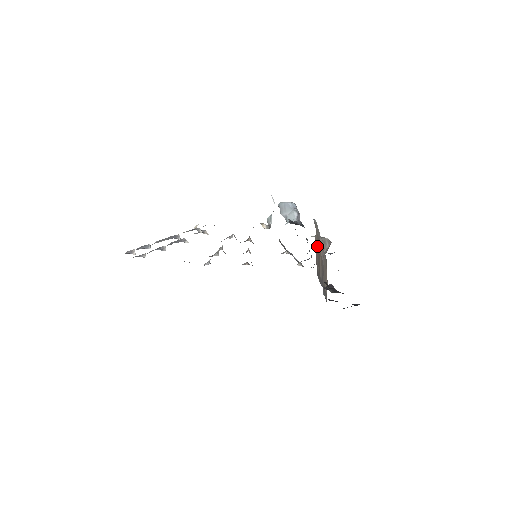
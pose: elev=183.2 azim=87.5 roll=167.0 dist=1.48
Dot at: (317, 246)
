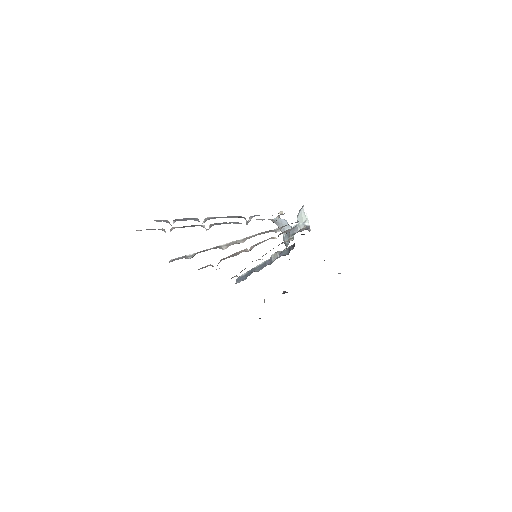
Dot at: occluded
